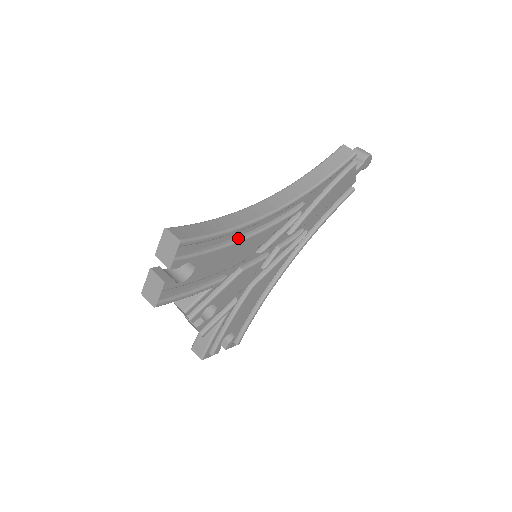
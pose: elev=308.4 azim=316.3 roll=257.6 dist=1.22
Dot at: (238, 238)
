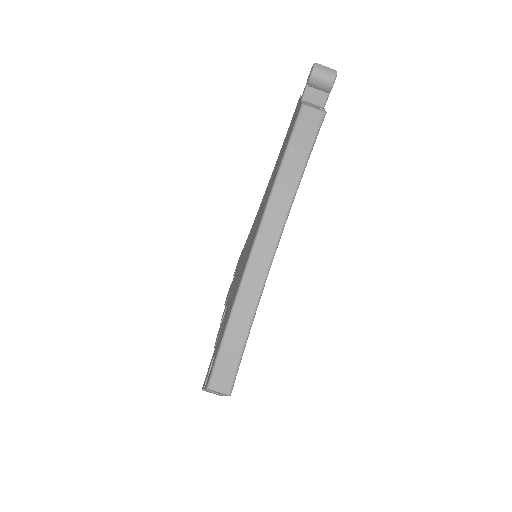
Dot at: occluded
